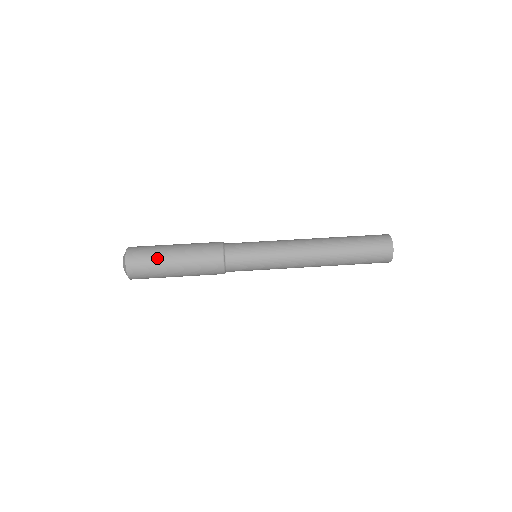
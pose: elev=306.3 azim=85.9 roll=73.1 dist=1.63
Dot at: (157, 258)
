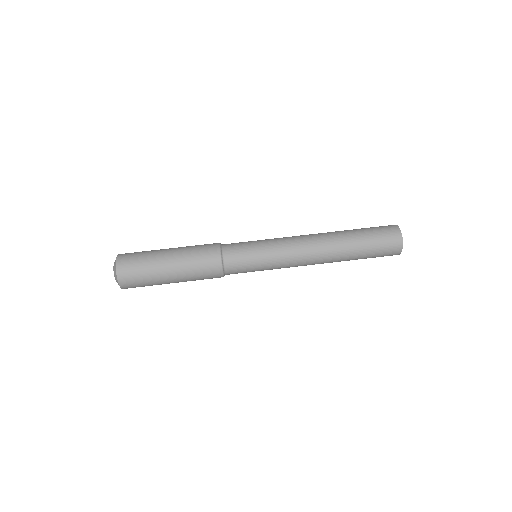
Dot at: (150, 257)
